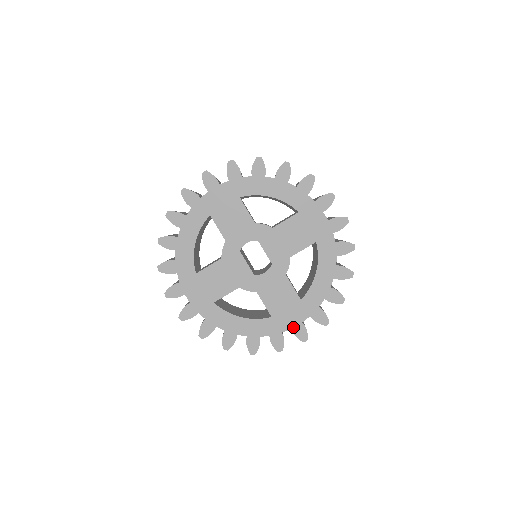
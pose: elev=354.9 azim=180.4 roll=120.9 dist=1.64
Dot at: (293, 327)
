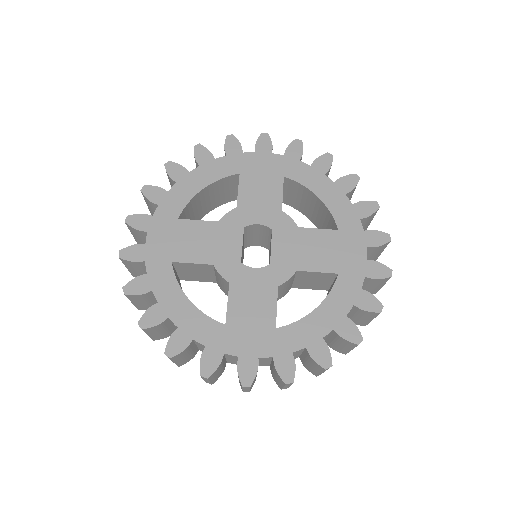
Dot at: (243, 356)
